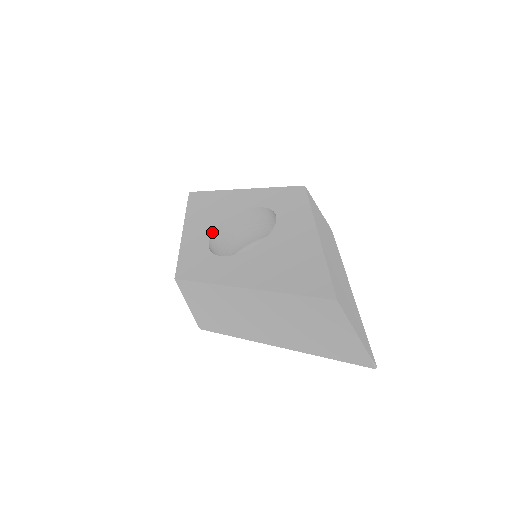
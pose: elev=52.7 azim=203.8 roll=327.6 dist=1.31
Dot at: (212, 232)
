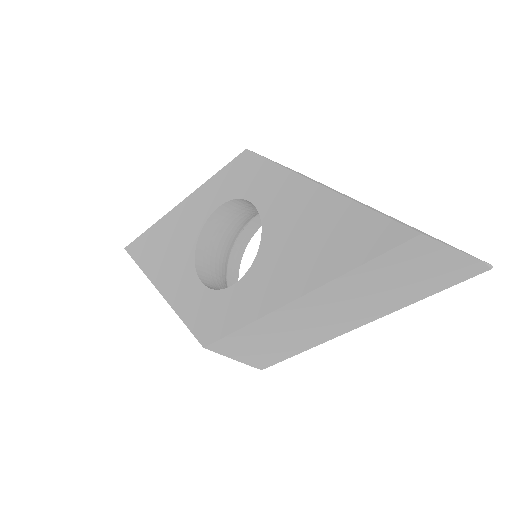
Dot at: (194, 269)
